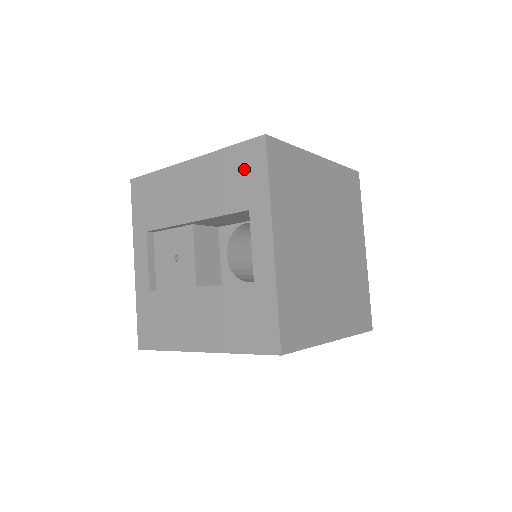
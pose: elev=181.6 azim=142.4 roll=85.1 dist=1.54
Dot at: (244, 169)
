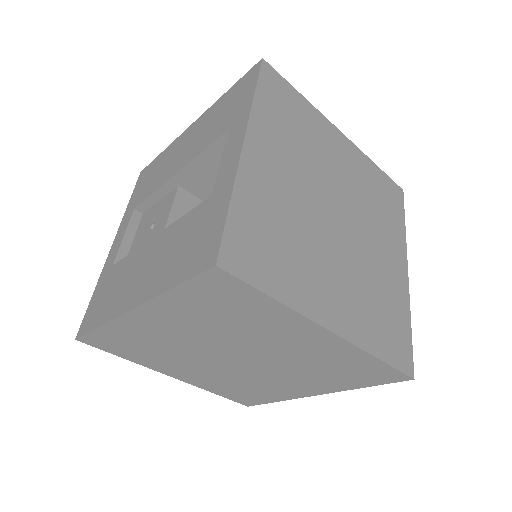
Dot at: (235, 98)
